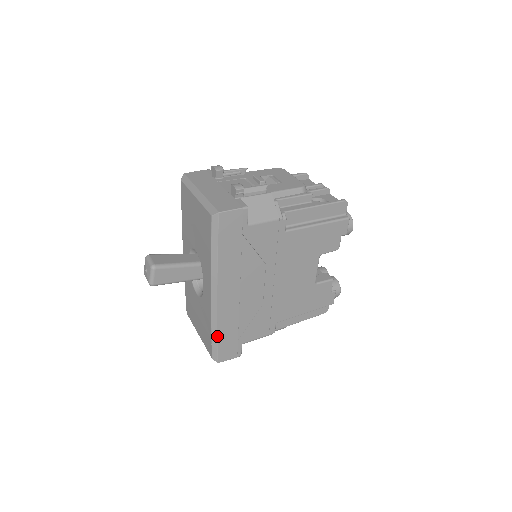
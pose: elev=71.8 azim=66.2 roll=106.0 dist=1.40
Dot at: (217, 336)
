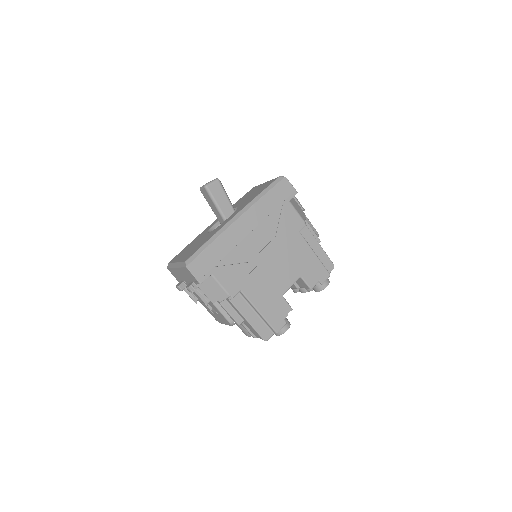
Dot at: (209, 245)
